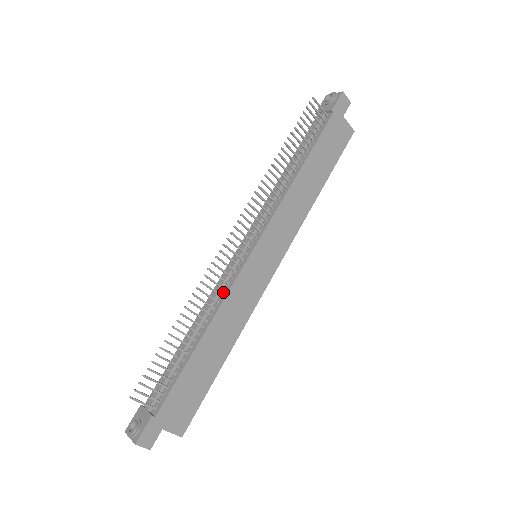
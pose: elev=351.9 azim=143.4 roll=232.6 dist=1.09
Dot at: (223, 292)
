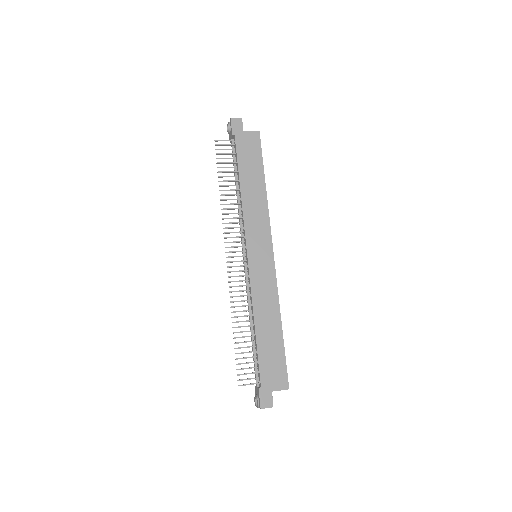
Dot at: (250, 292)
